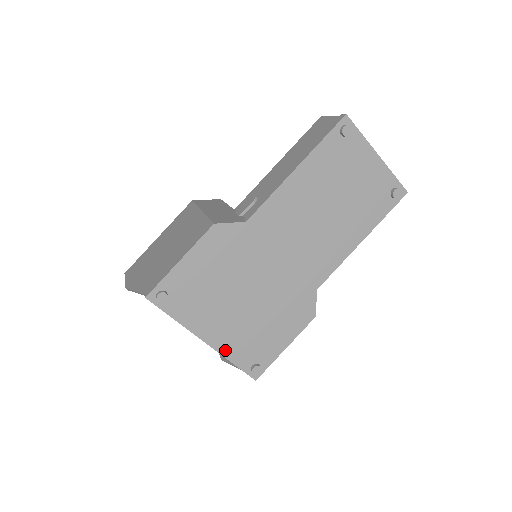
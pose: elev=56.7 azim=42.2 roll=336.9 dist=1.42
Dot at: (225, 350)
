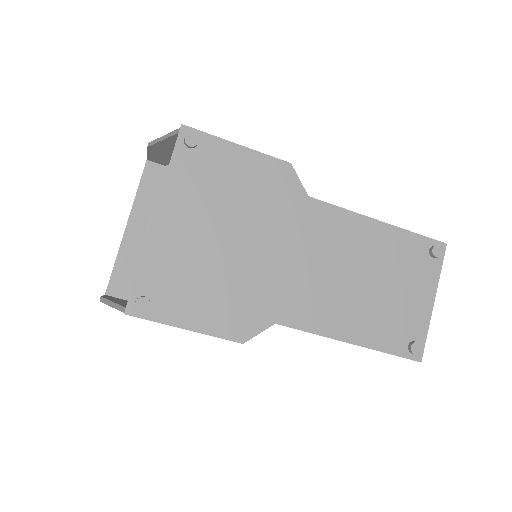
Dot at: (153, 248)
